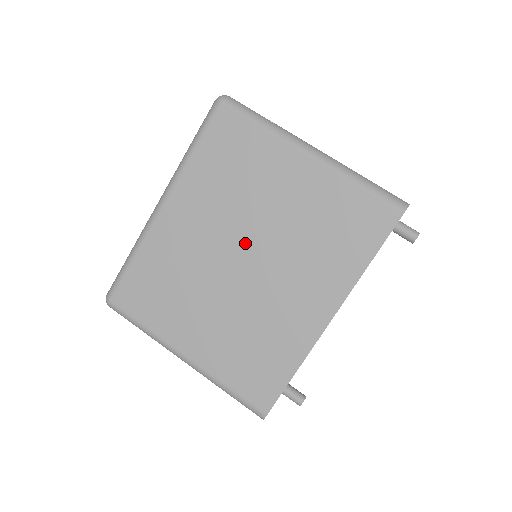
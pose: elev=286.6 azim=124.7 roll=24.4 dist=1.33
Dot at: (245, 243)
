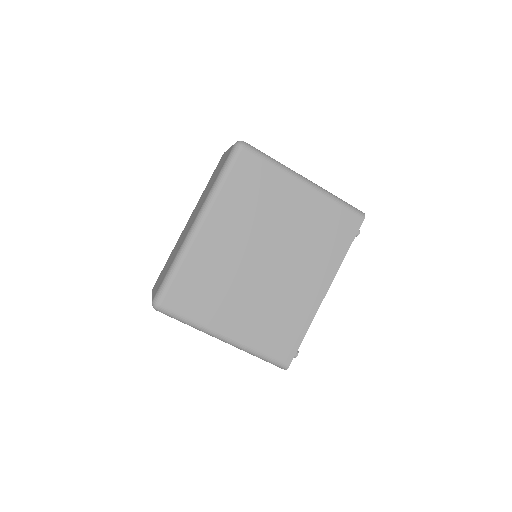
Dot at: (267, 247)
